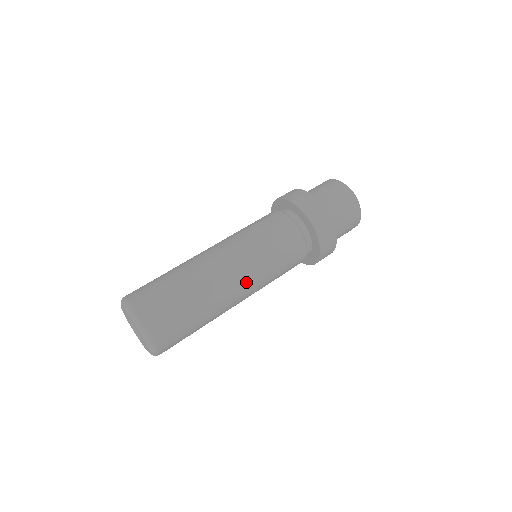
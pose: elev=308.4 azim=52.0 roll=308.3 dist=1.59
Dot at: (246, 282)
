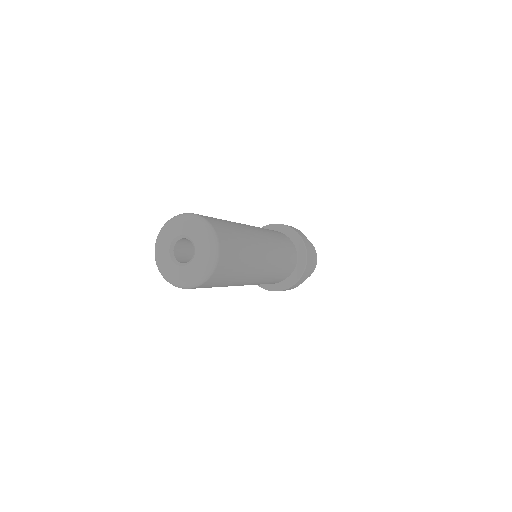
Dot at: (270, 253)
